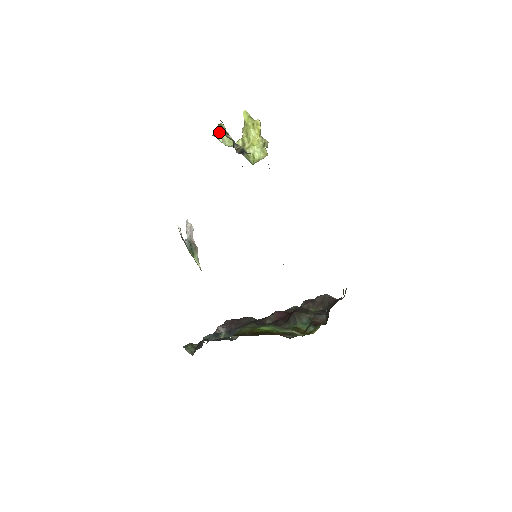
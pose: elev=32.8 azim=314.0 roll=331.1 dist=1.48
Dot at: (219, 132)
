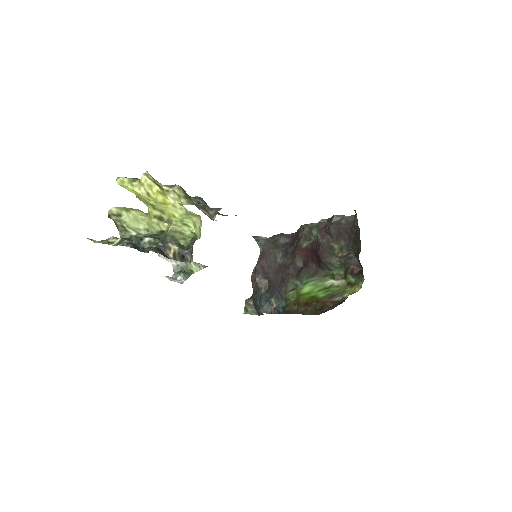
Dot at: (120, 225)
